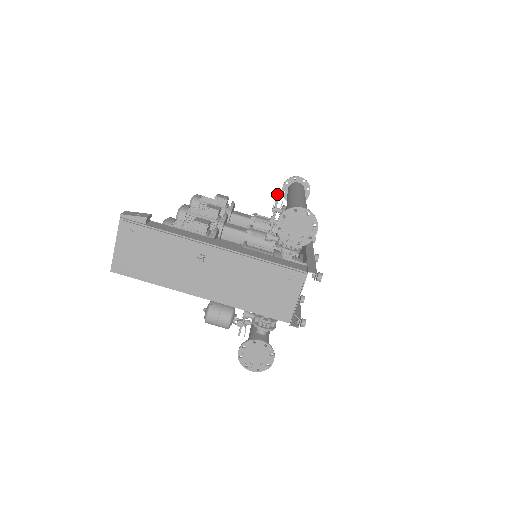
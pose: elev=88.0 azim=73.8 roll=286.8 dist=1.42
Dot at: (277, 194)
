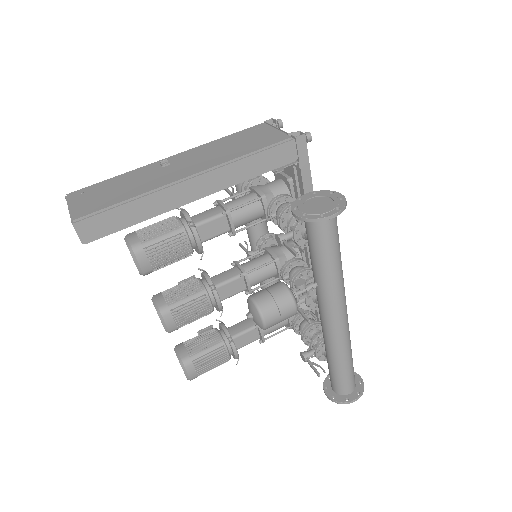
Dot at: occluded
